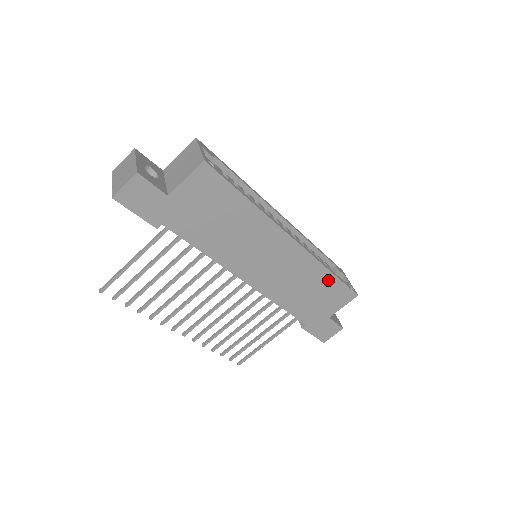
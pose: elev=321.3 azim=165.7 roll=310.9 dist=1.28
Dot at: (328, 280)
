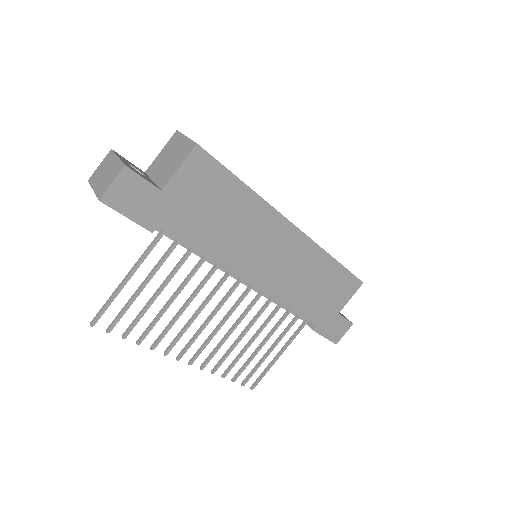
Dot at: (333, 270)
